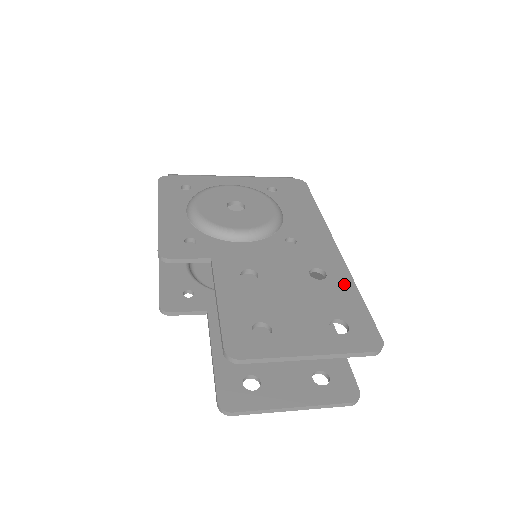
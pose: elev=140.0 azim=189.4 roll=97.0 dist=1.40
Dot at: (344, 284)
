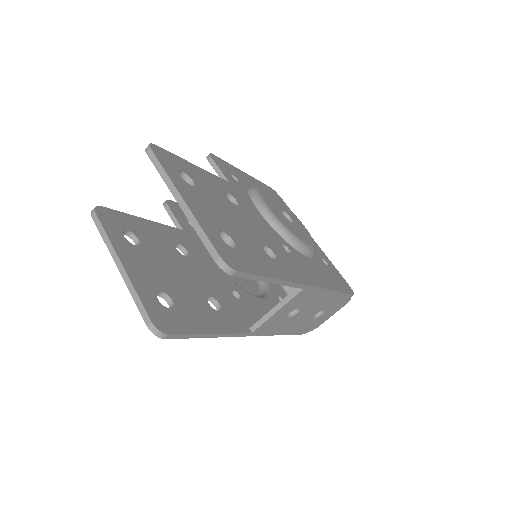
Dot at: (275, 269)
